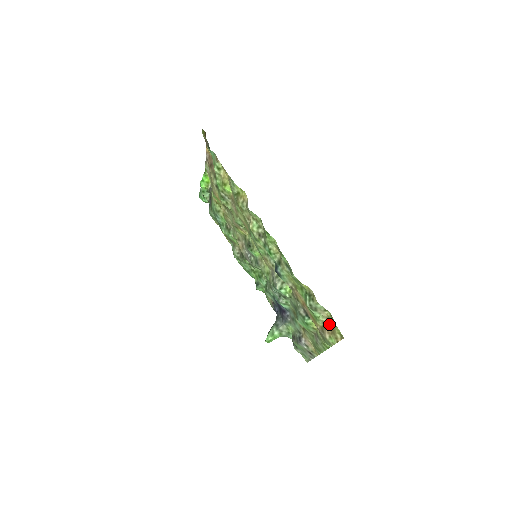
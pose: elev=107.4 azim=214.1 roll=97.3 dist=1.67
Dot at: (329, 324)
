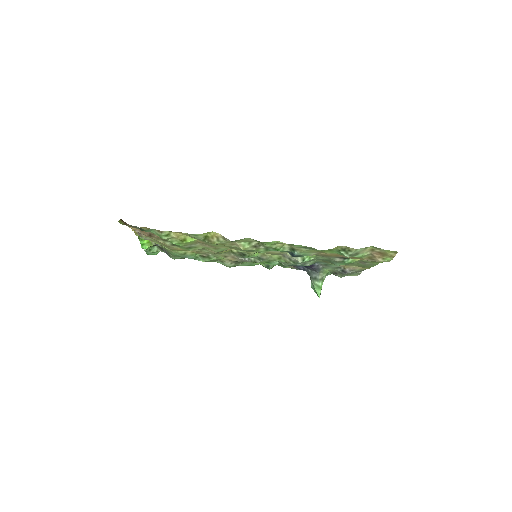
Dot at: (376, 253)
